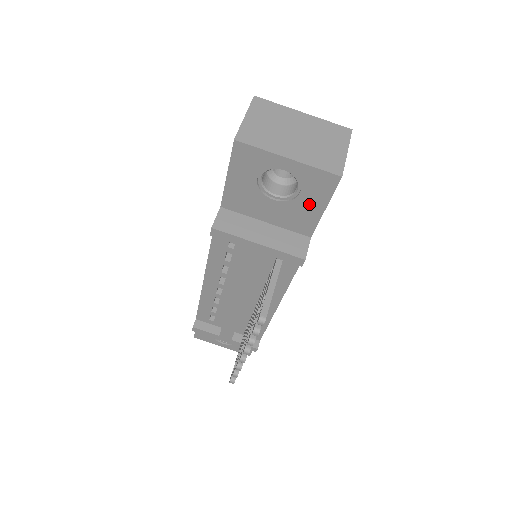
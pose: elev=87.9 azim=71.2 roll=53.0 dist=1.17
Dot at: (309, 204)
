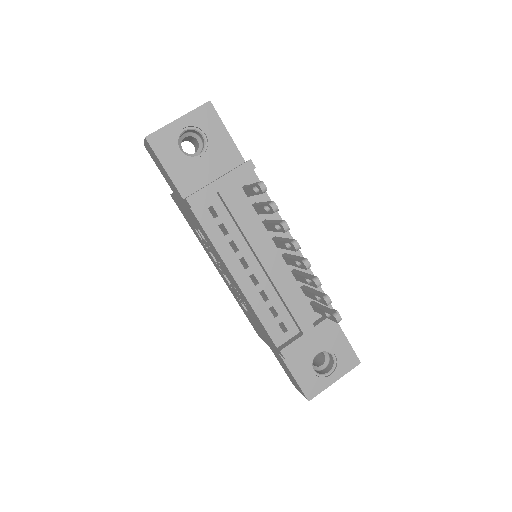
Dot at: (218, 137)
